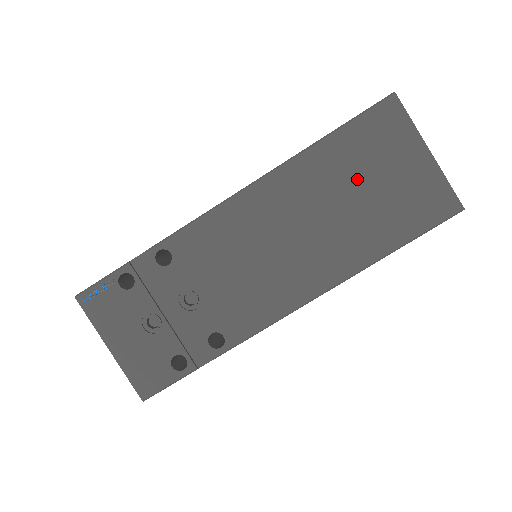
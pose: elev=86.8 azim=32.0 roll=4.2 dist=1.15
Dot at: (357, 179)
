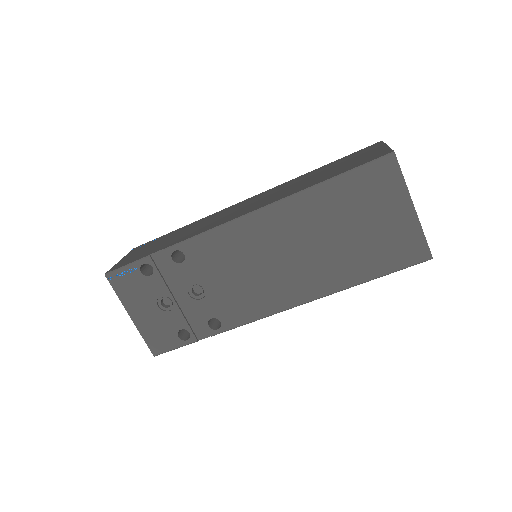
Dot at: (347, 220)
